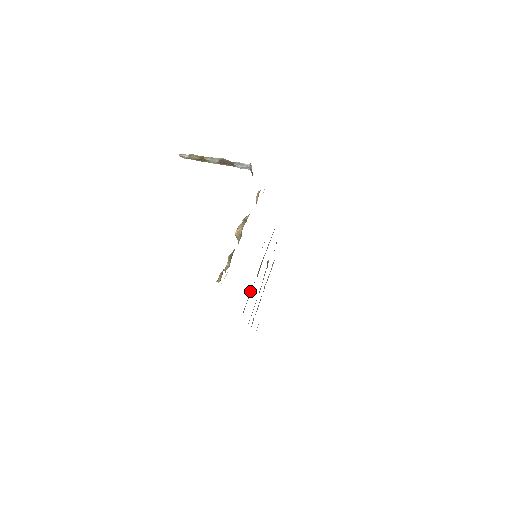
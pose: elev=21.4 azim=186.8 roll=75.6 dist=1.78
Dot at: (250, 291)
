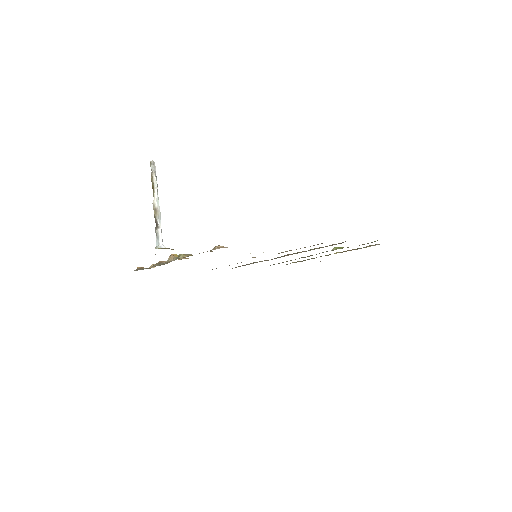
Dot at: (253, 262)
